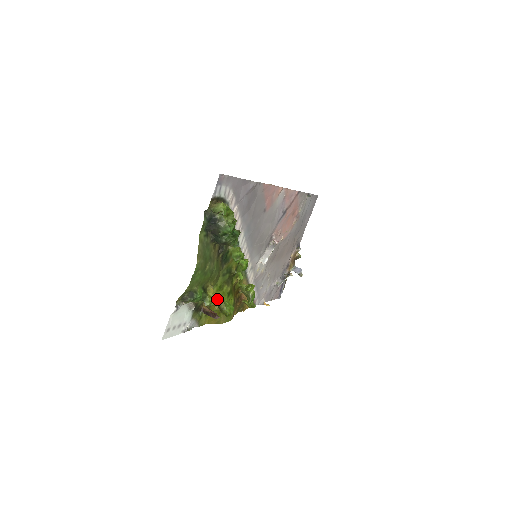
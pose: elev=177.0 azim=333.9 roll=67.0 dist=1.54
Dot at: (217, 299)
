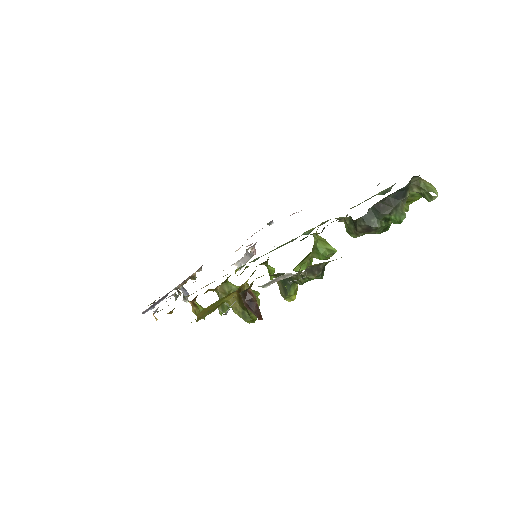
Dot at: (295, 292)
